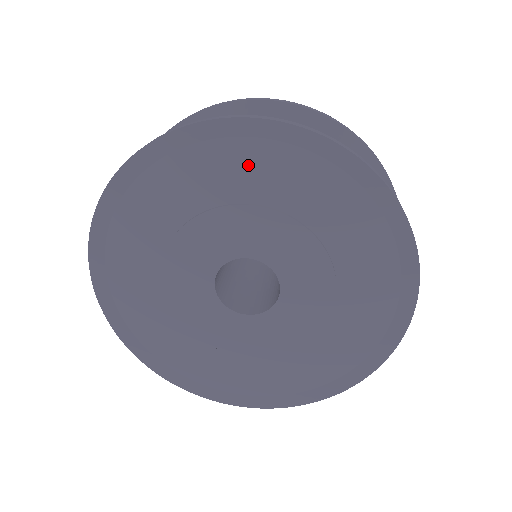
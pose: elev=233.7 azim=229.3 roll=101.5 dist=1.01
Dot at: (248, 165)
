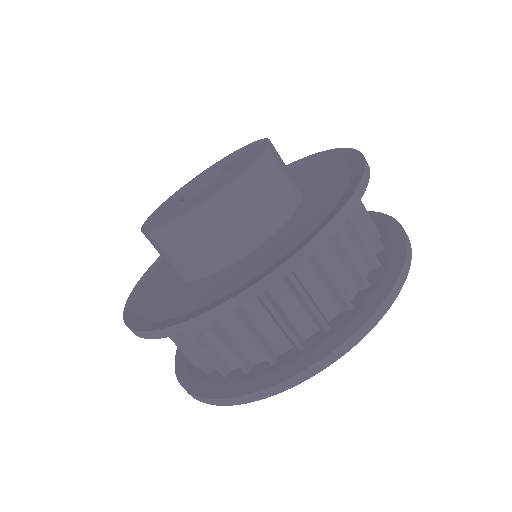
Dot at: occluded
